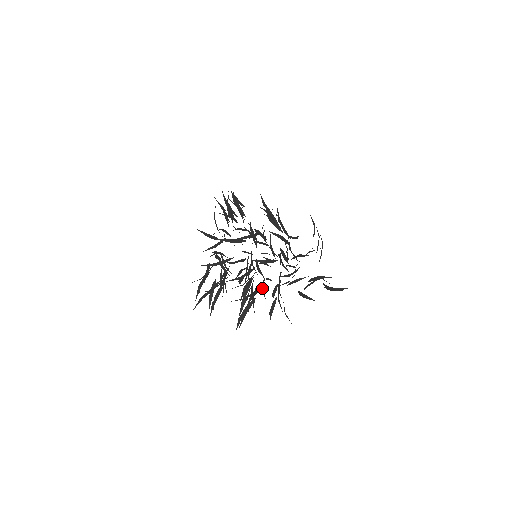
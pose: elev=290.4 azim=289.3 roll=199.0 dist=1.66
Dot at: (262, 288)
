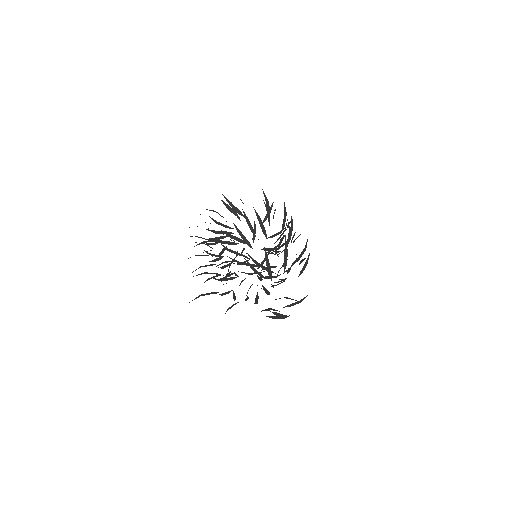
Dot at: occluded
